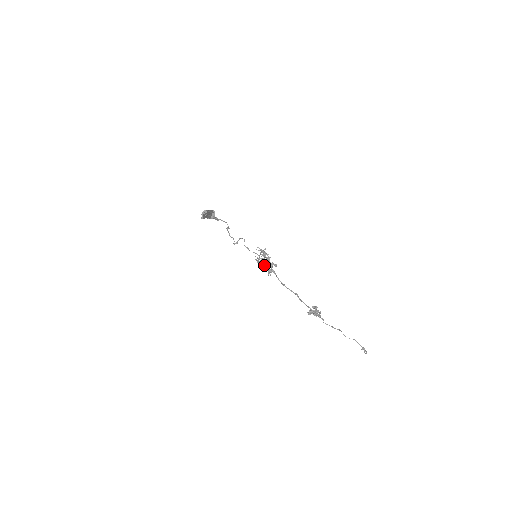
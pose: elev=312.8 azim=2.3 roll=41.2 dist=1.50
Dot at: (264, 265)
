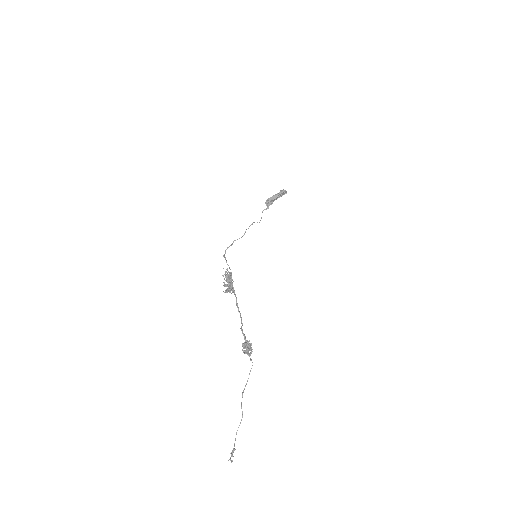
Dot at: (227, 281)
